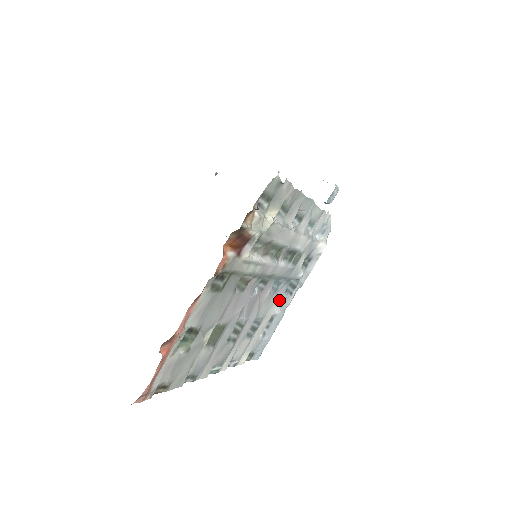
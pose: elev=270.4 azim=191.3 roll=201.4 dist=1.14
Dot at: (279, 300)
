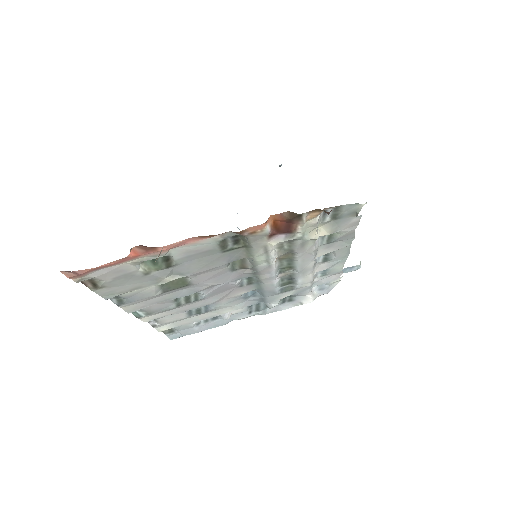
Dot at: (239, 308)
